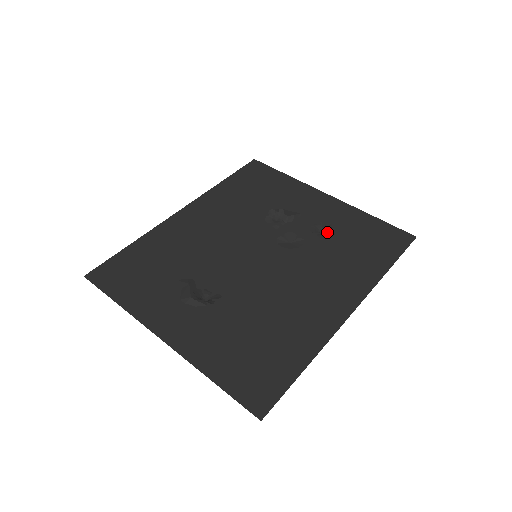
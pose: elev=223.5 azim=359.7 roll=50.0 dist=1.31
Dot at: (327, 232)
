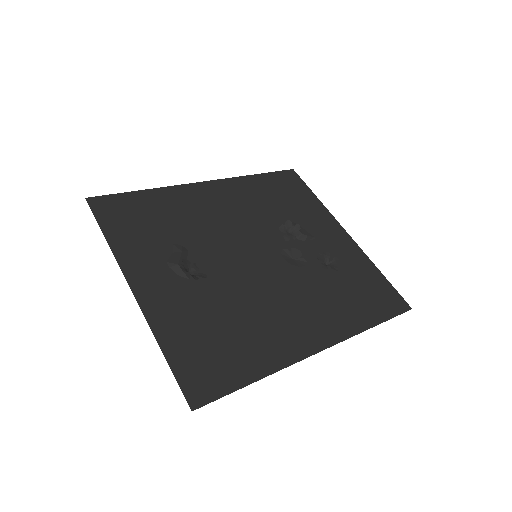
Dot at: (332, 265)
